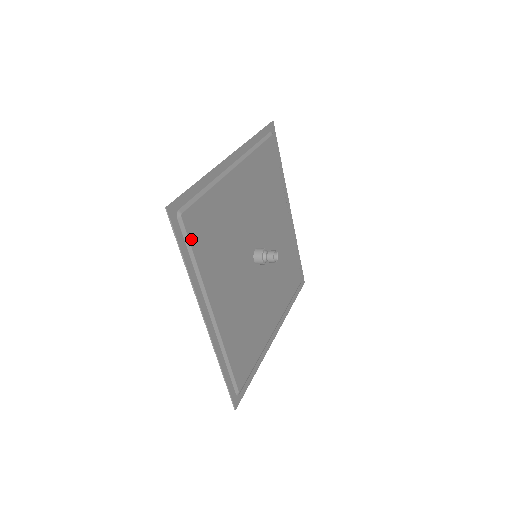
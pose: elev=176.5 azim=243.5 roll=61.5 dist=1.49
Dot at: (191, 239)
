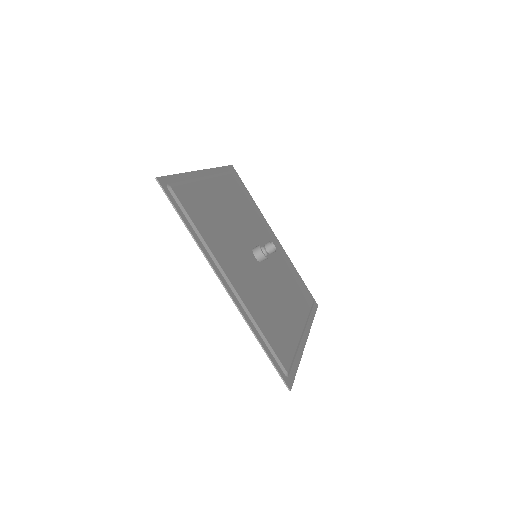
Dot at: (231, 176)
